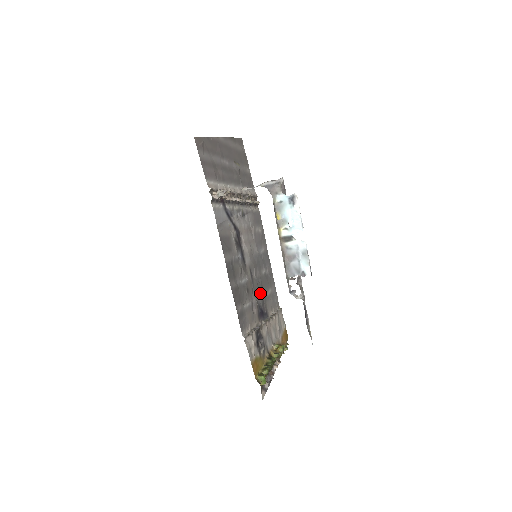
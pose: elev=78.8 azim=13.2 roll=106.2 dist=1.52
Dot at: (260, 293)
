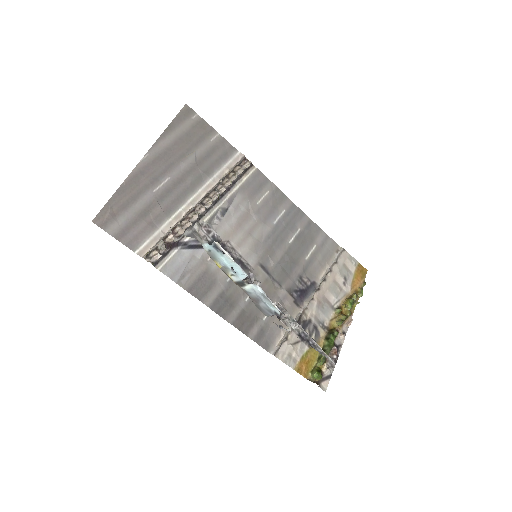
Dot at: (292, 272)
